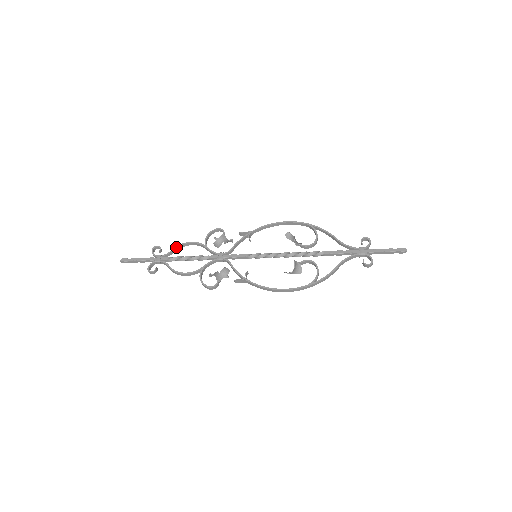
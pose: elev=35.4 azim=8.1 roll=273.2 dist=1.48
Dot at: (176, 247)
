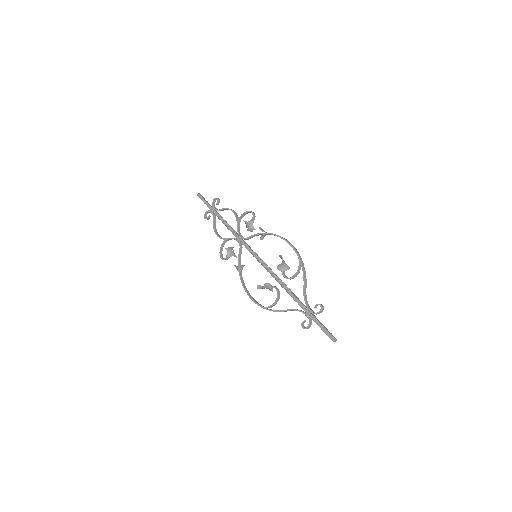
Dot at: (224, 209)
